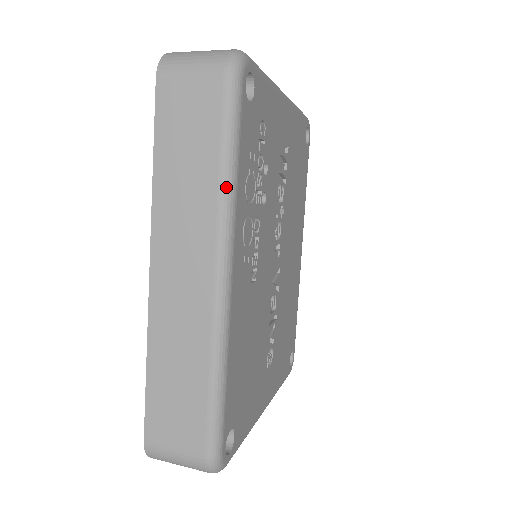
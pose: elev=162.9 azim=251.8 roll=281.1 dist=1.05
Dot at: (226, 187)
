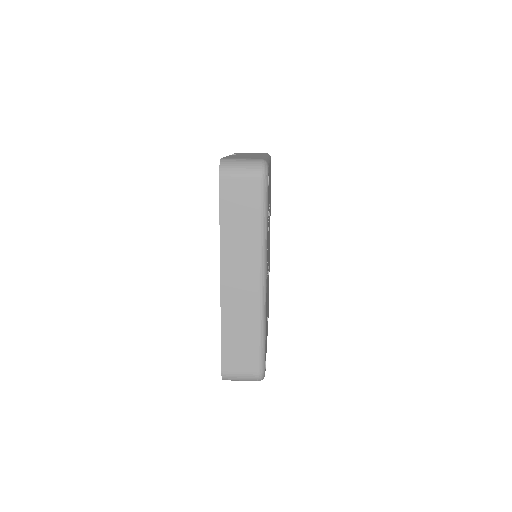
Dot at: (263, 236)
